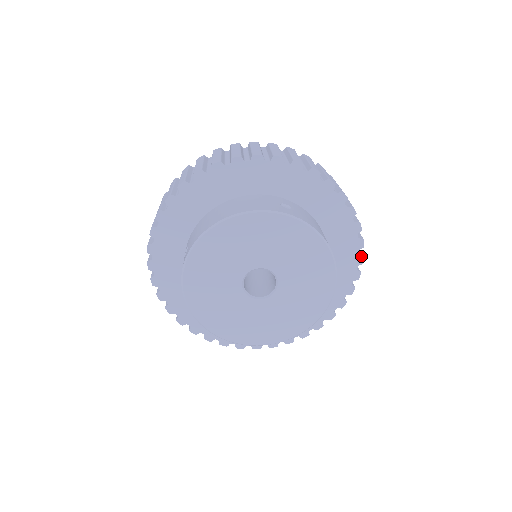
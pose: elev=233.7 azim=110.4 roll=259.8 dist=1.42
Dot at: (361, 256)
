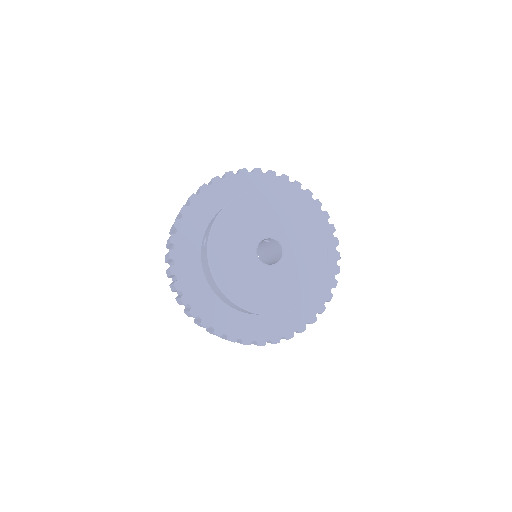
Dot at: (336, 238)
